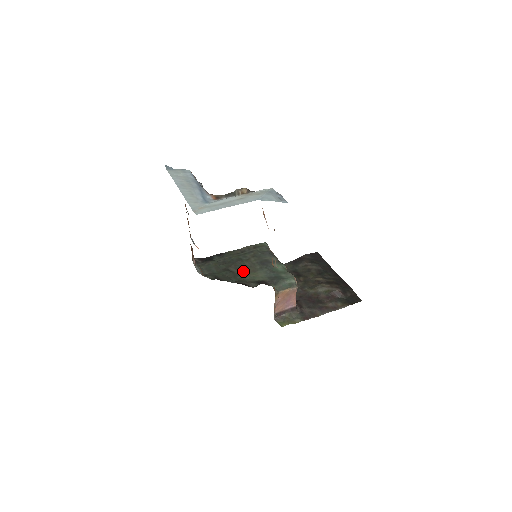
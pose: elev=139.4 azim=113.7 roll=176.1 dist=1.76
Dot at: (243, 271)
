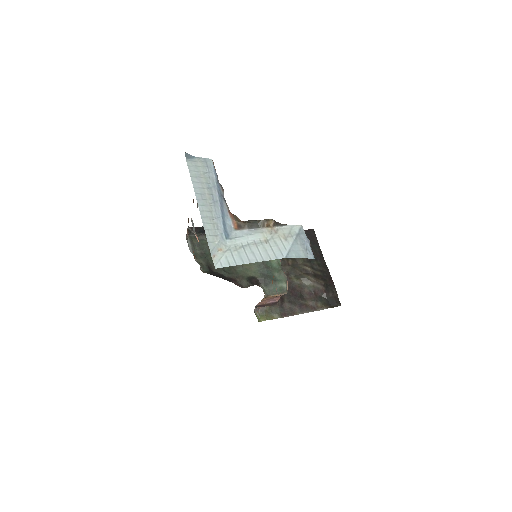
Dot at: occluded
